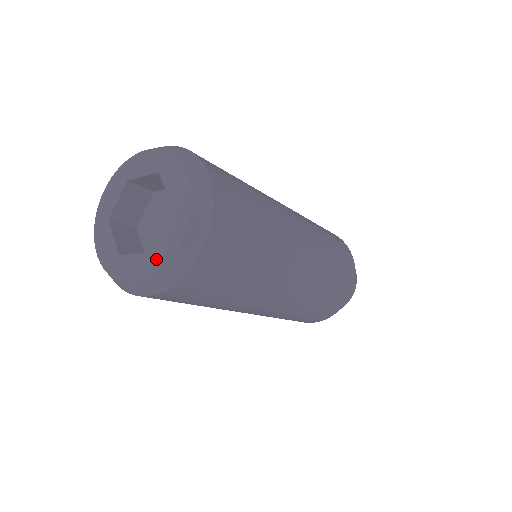
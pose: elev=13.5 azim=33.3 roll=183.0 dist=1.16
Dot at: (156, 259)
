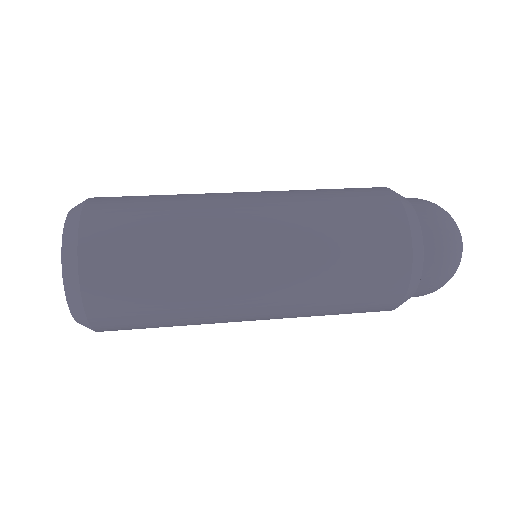
Dot at: occluded
